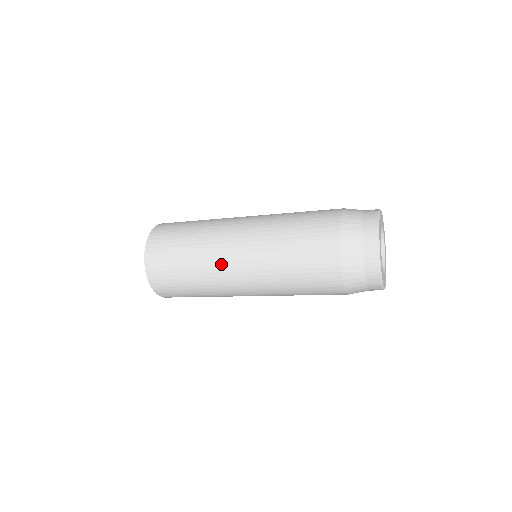
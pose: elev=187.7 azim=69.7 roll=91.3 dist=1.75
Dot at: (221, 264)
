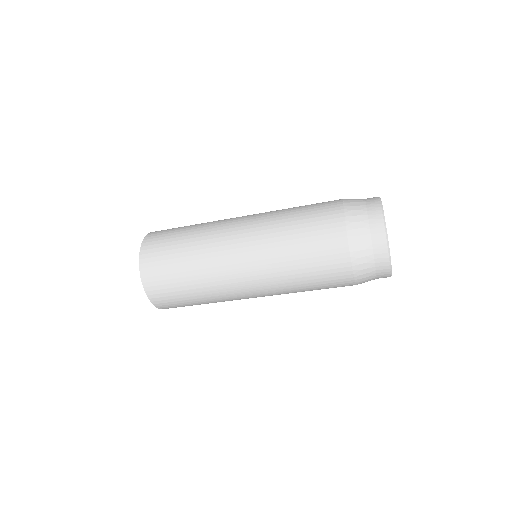
Dot at: (226, 276)
